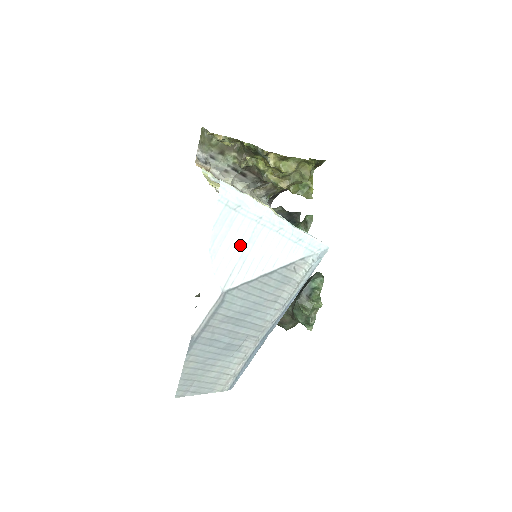
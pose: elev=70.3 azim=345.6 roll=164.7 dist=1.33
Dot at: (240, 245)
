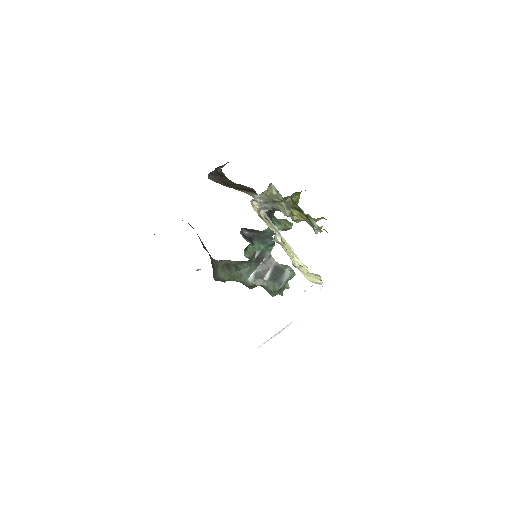
Dot at: occluded
